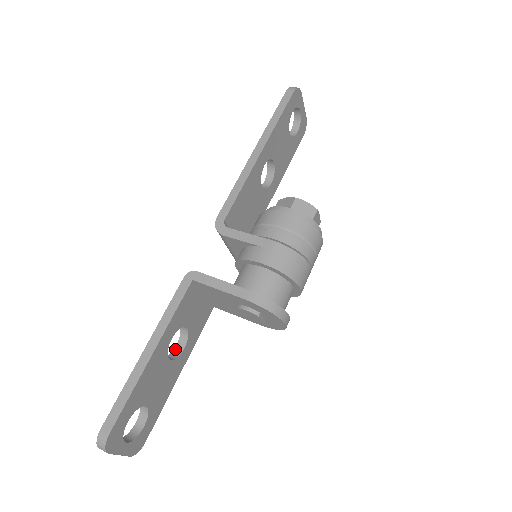
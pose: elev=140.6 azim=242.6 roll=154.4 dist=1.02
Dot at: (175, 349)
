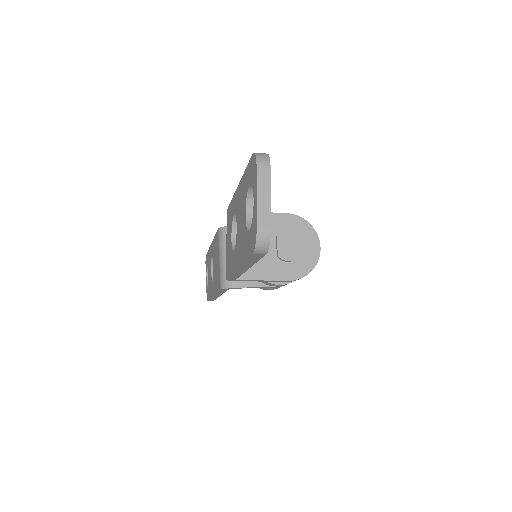
Dot at: occluded
